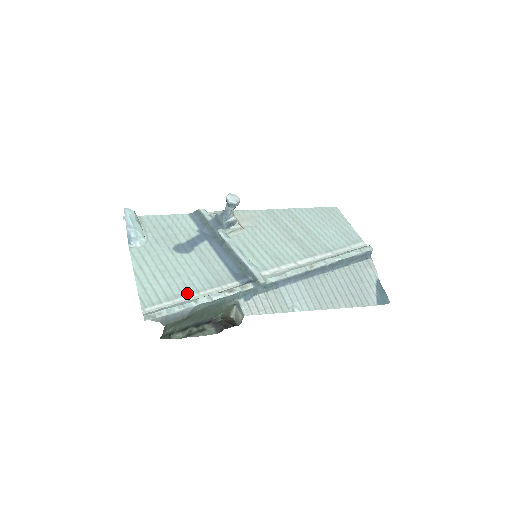
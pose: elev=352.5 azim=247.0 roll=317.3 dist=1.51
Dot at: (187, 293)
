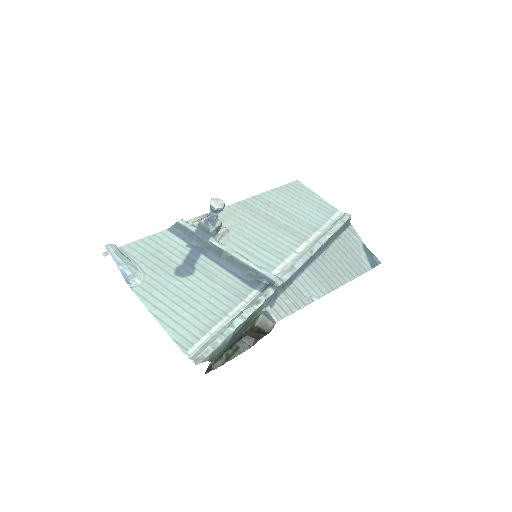
Dot at: (217, 319)
